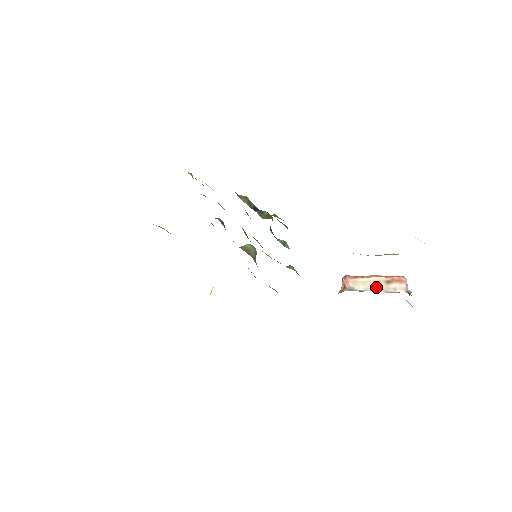
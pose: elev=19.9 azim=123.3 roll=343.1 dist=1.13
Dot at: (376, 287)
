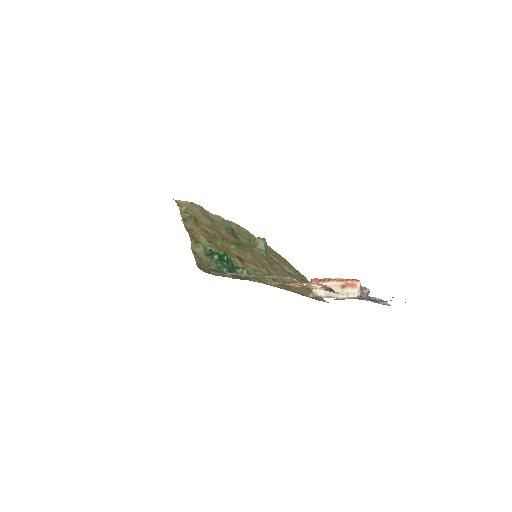
Dot at: occluded
